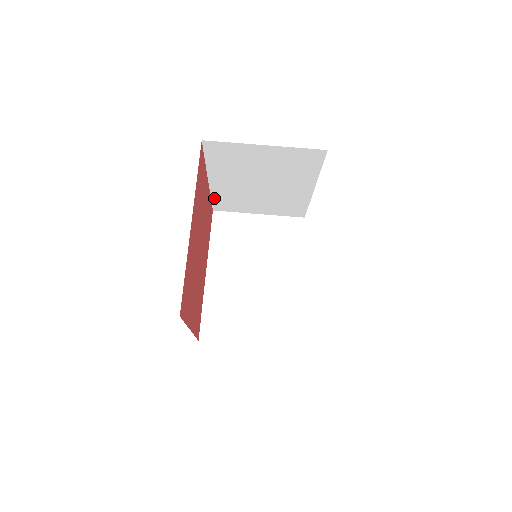
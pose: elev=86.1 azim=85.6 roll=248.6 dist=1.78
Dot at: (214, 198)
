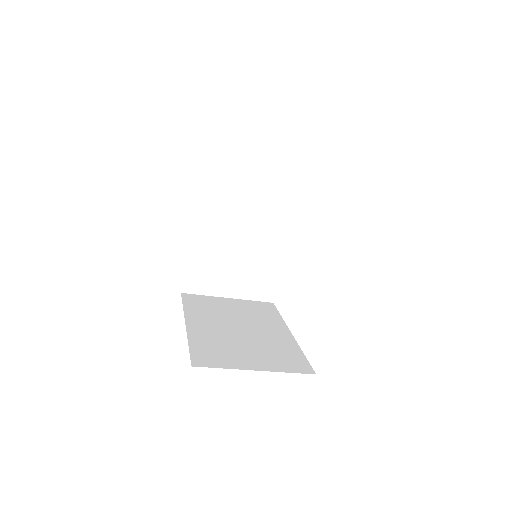
Dot at: occluded
